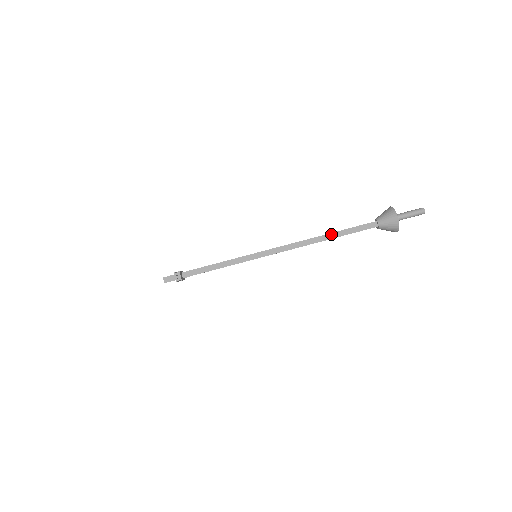
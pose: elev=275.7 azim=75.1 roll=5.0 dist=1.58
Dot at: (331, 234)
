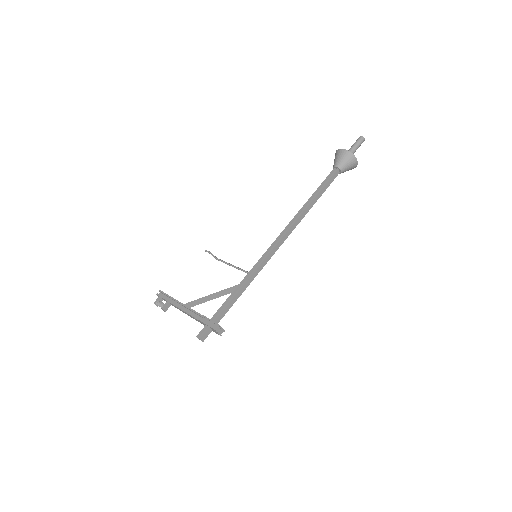
Dot at: (313, 201)
